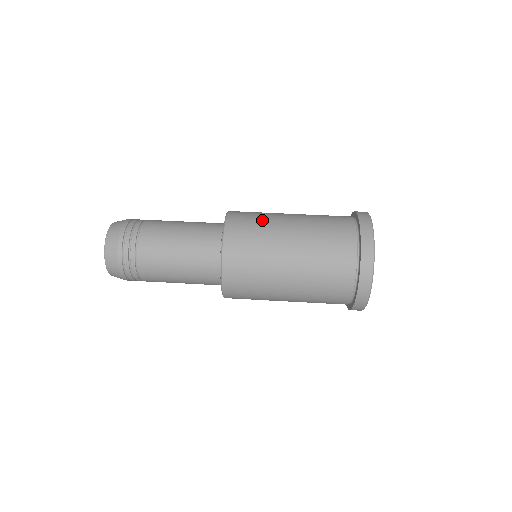
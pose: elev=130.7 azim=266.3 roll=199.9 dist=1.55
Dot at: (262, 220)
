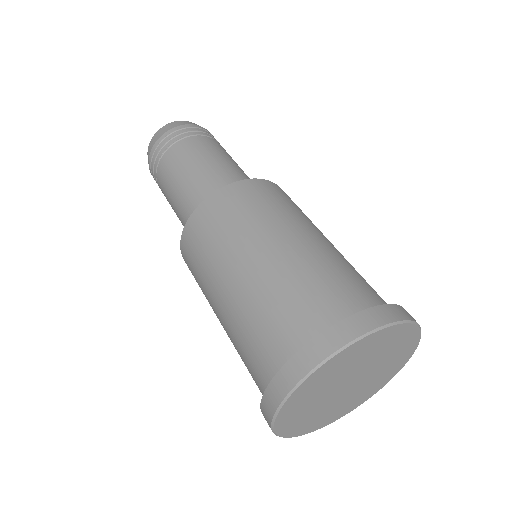
Dot at: (263, 212)
